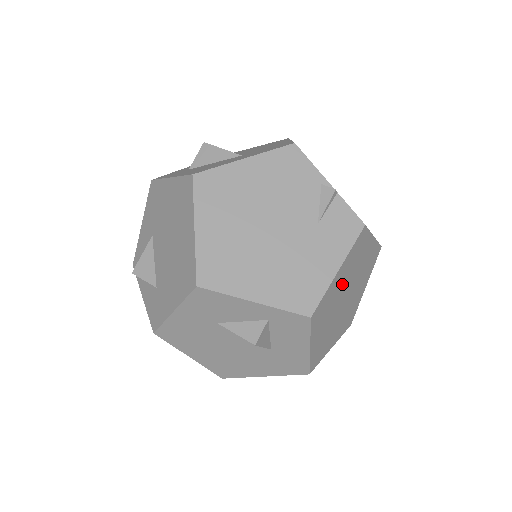
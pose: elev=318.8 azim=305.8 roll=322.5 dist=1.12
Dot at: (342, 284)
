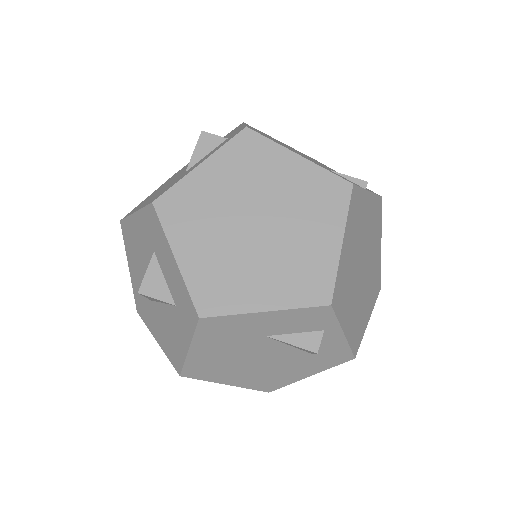
Dot at: (279, 188)
